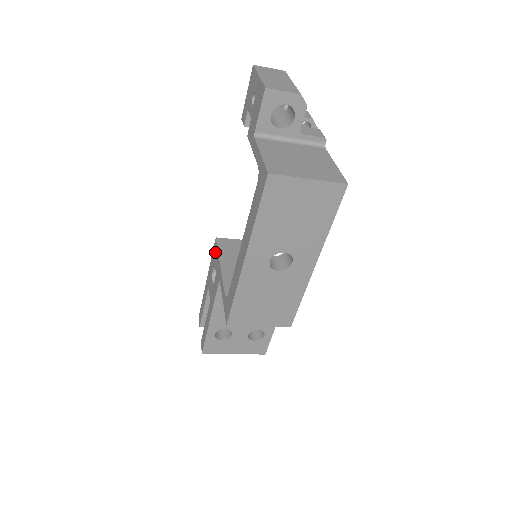
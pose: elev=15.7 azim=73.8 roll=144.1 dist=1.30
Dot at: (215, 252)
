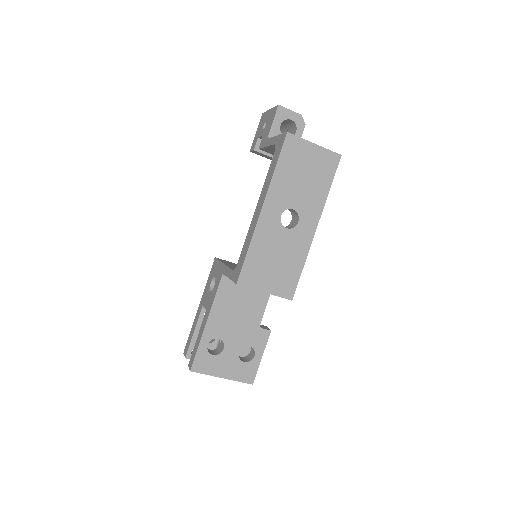
Dot at: (214, 266)
